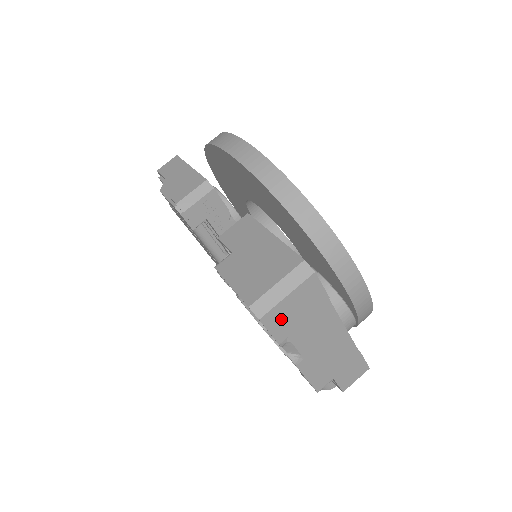
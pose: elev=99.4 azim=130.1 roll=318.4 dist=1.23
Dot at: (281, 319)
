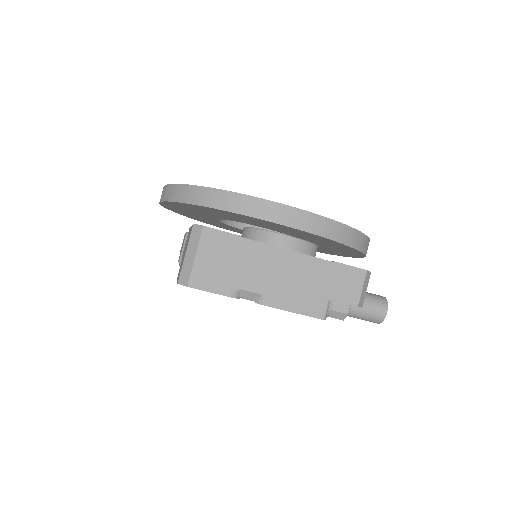
Dot at: (209, 276)
